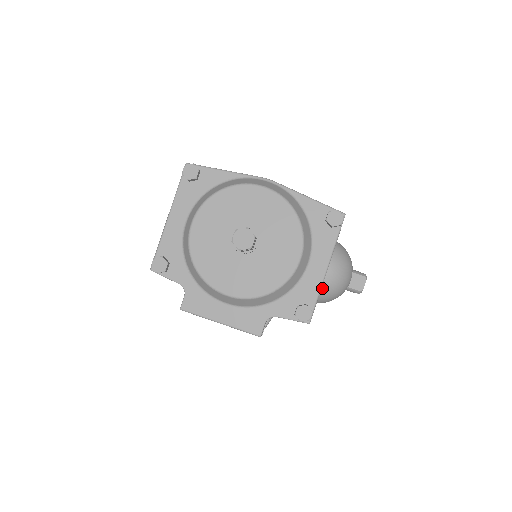
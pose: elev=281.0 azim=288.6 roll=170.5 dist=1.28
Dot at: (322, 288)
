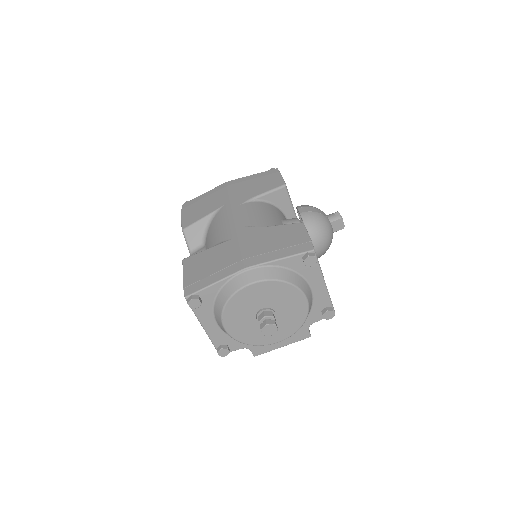
Dot at: (319, 256)
